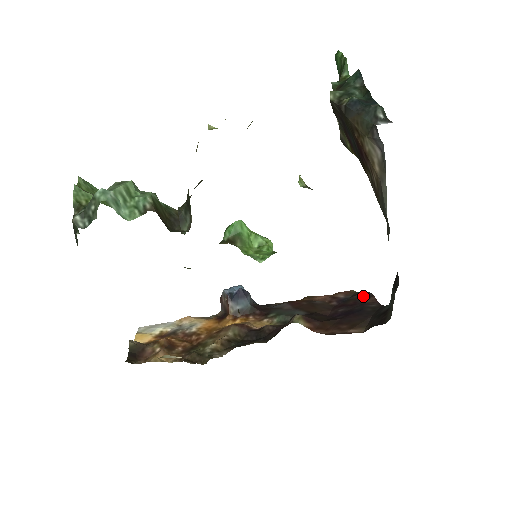
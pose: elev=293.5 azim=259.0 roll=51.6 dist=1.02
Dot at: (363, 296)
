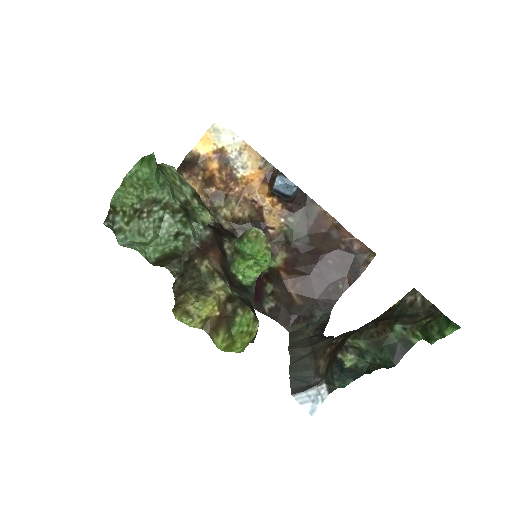
Dot at: (355, 270)
